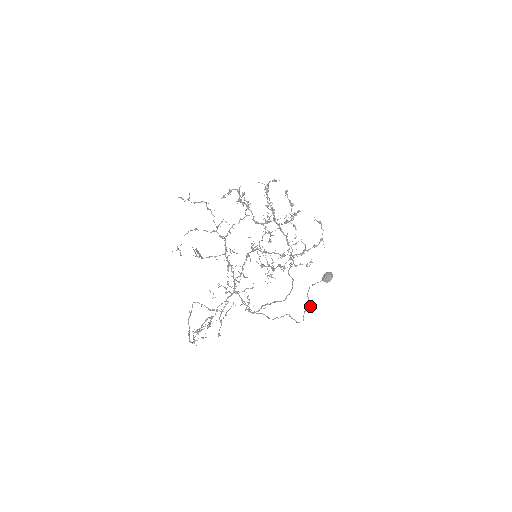
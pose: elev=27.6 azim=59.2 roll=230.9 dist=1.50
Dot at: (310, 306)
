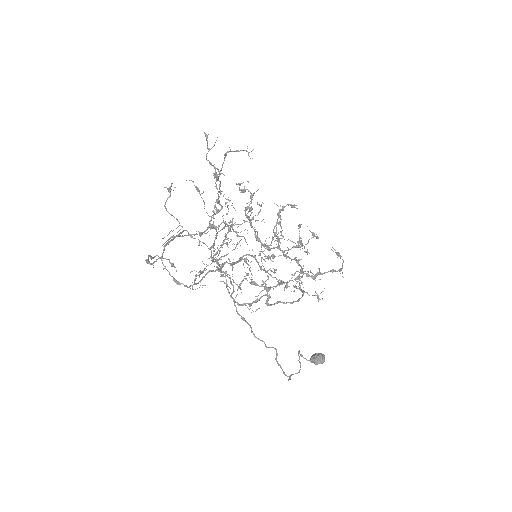
Dot at: (298, 372)
